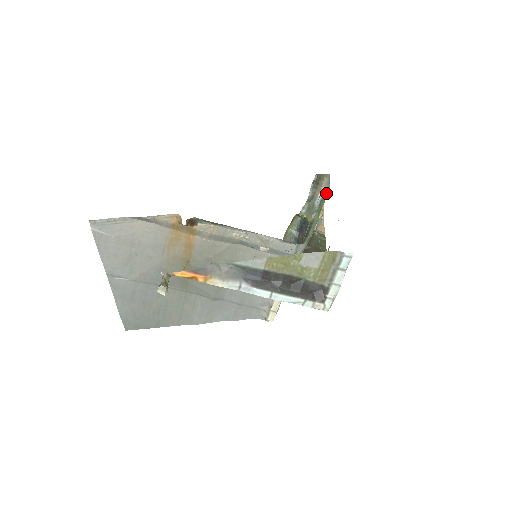
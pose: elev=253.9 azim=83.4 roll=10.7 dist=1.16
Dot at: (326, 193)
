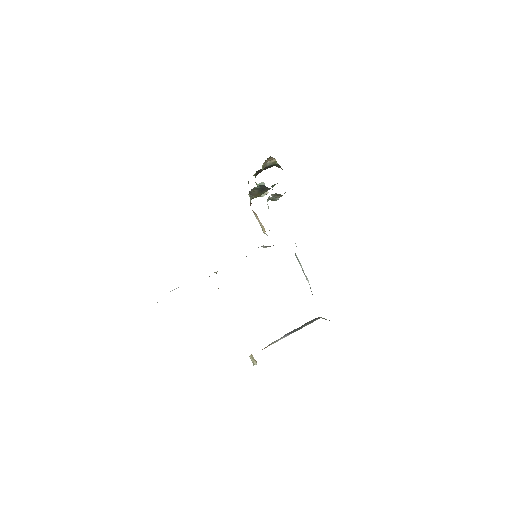
Dot at: occluded
